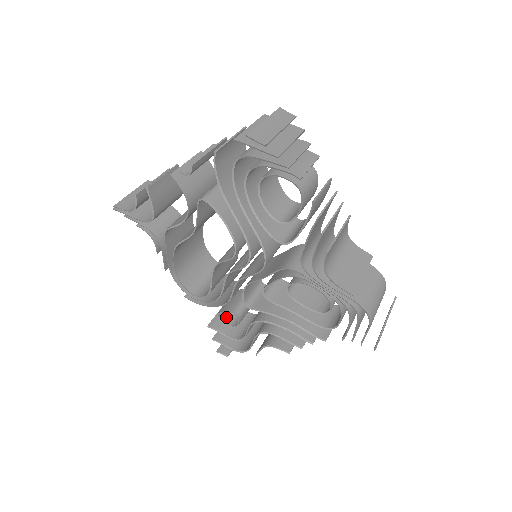
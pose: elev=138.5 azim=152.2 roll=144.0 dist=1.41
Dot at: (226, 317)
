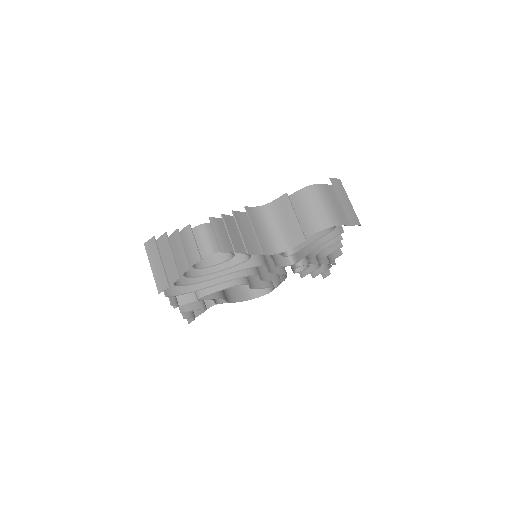
Dot at: (300, 266)
